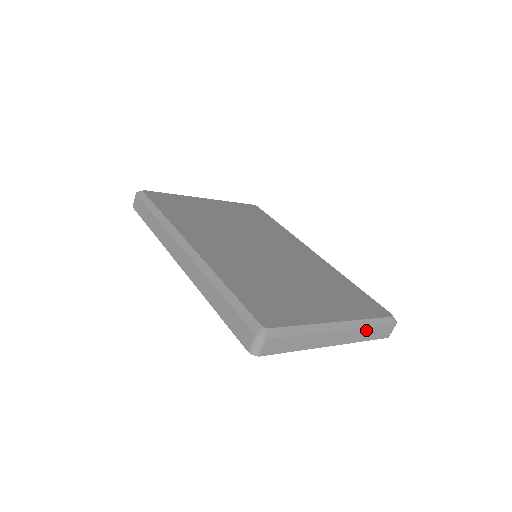
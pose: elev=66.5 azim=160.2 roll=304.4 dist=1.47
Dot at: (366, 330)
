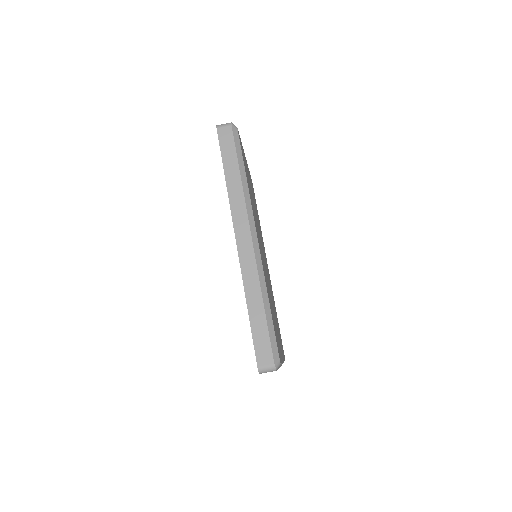
Dot at: occluded
